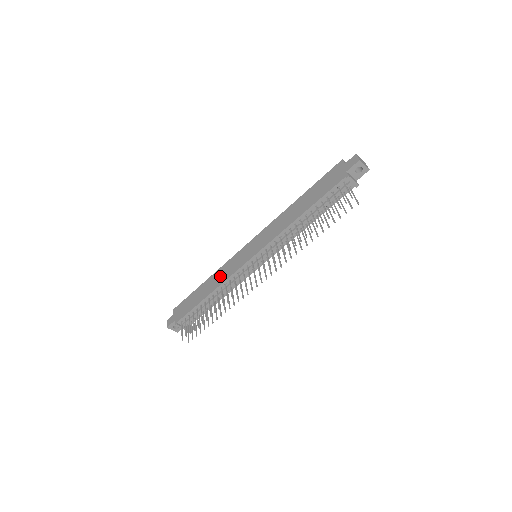
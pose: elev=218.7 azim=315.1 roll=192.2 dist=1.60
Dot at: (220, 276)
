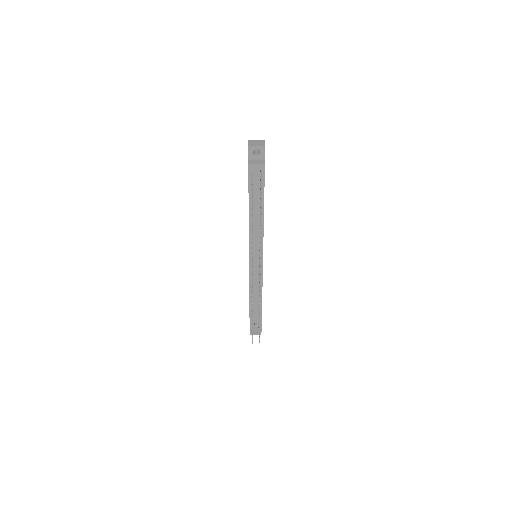
Dot at: occluded
